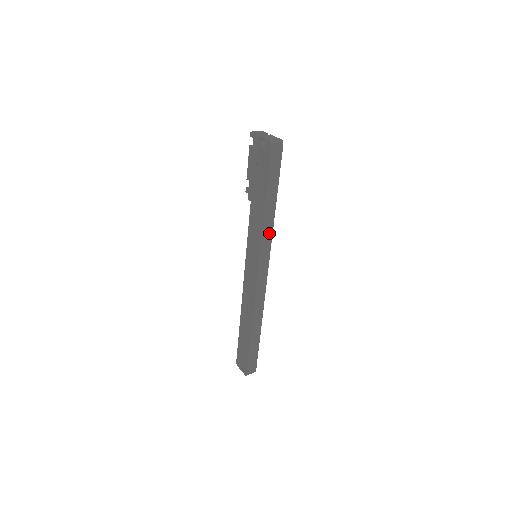
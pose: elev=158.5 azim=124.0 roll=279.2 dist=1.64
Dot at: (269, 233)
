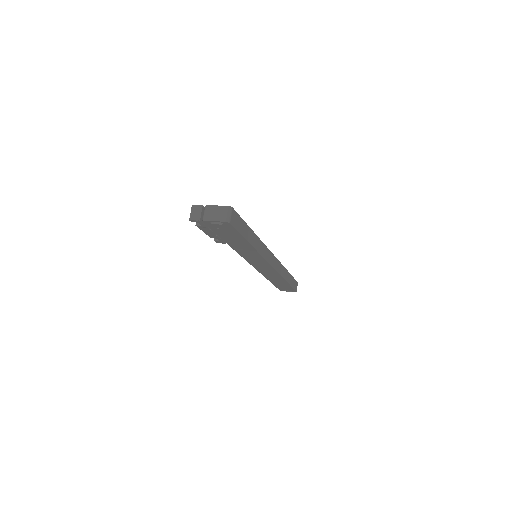
Dot at: (261, 245)
